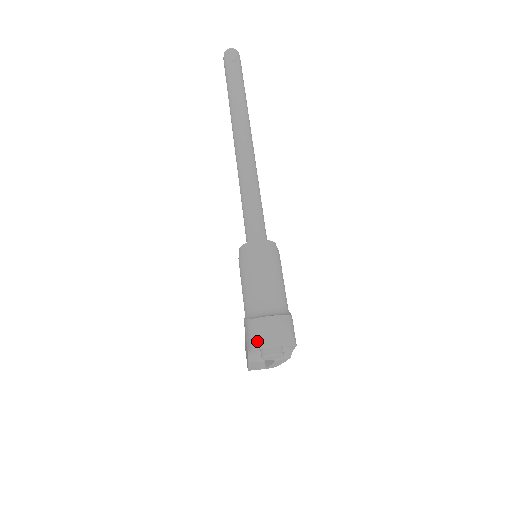
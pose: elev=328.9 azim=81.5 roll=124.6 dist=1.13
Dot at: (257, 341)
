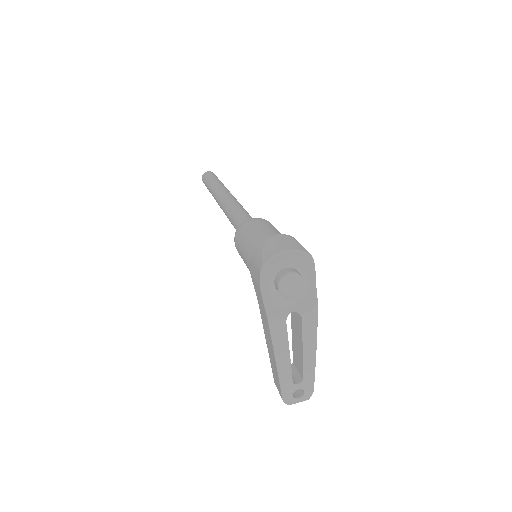
Dot at: (265, 256)
